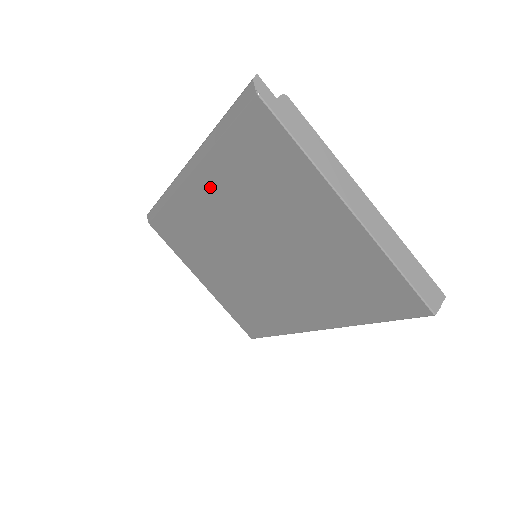
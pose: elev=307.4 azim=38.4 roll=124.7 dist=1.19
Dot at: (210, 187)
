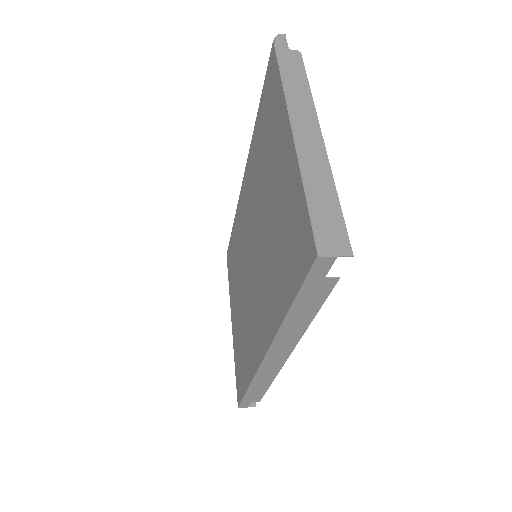
Dot at: (249, 175)
